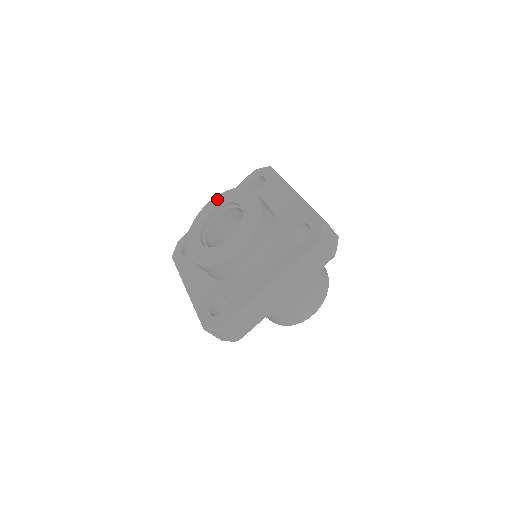
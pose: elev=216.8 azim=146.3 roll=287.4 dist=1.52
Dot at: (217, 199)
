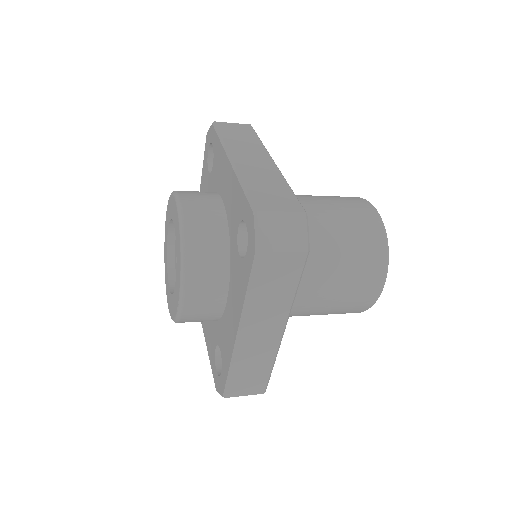
Dot at: (166, 215)
